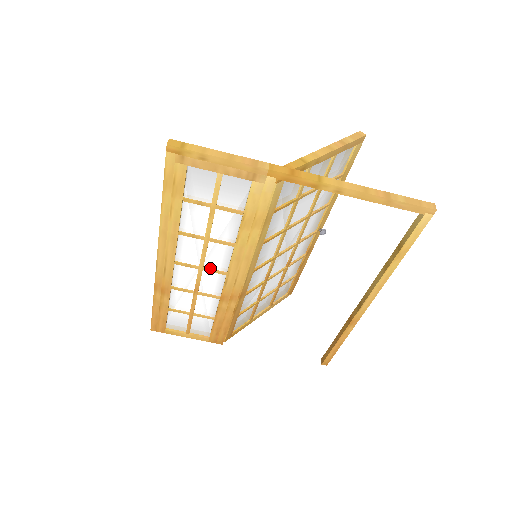
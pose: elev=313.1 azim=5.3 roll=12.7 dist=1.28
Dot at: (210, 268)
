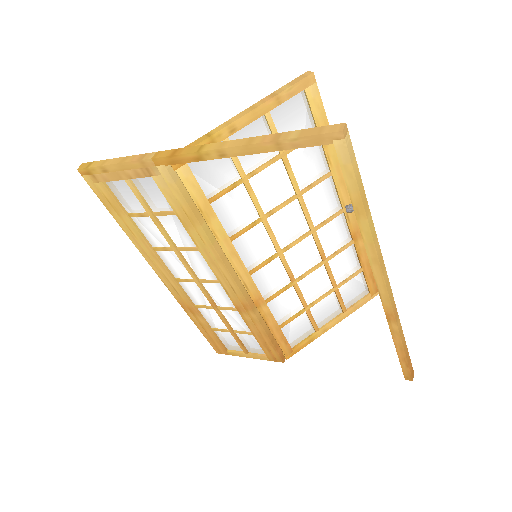
Dot at: (205, 279)
